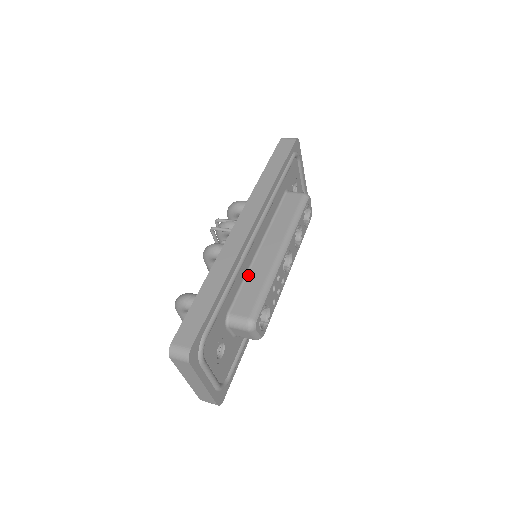
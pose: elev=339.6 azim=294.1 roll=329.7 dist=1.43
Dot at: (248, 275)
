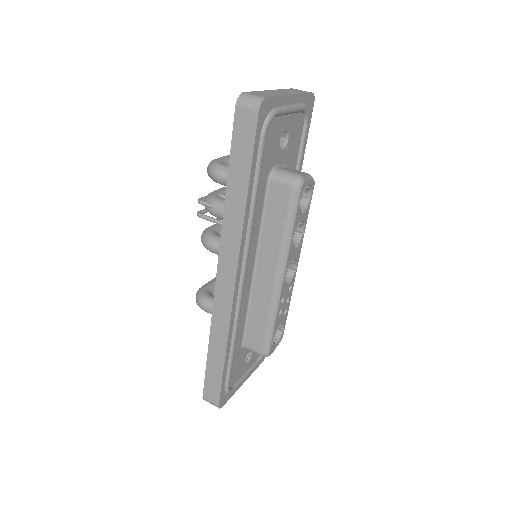
Dot at: (250, 306)
